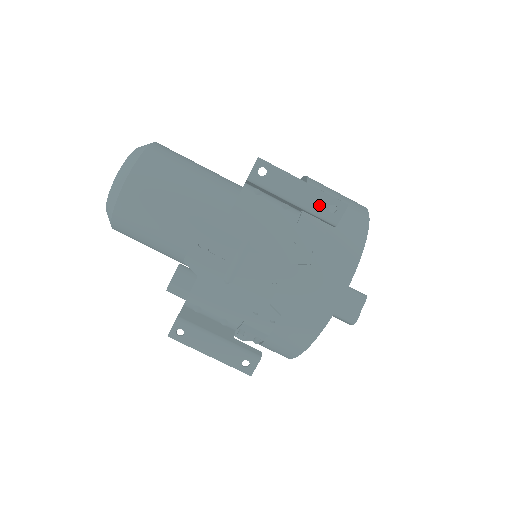
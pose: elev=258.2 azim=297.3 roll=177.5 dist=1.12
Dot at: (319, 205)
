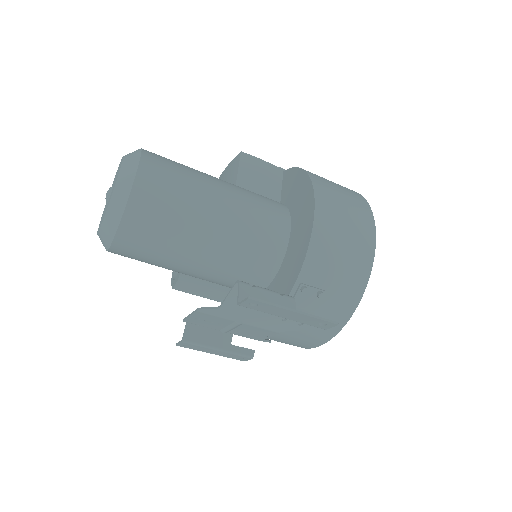
Dot at: (309, 322)
